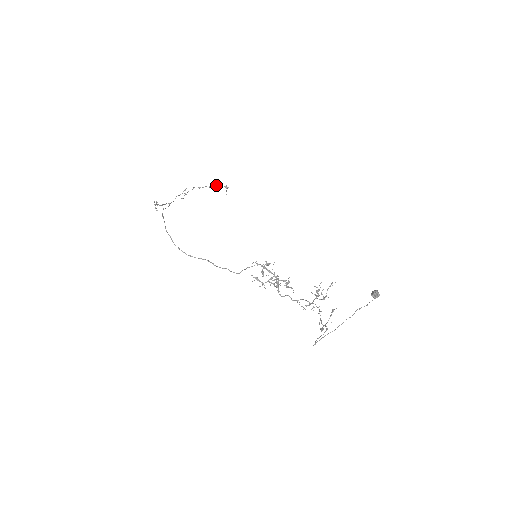
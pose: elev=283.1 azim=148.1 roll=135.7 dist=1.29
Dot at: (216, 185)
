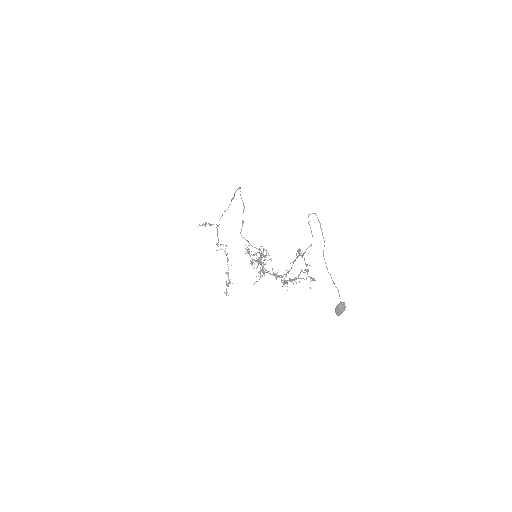
Dot at: occluded
